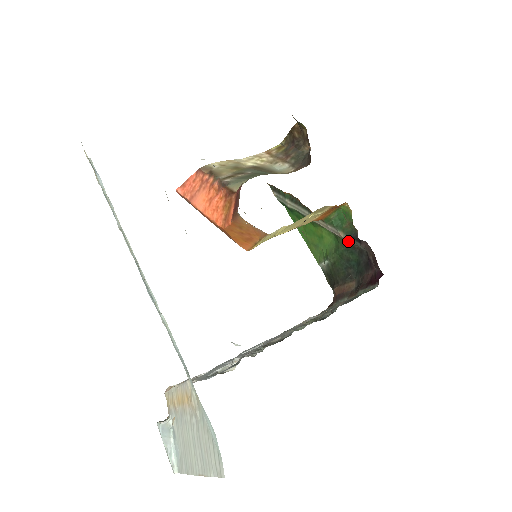
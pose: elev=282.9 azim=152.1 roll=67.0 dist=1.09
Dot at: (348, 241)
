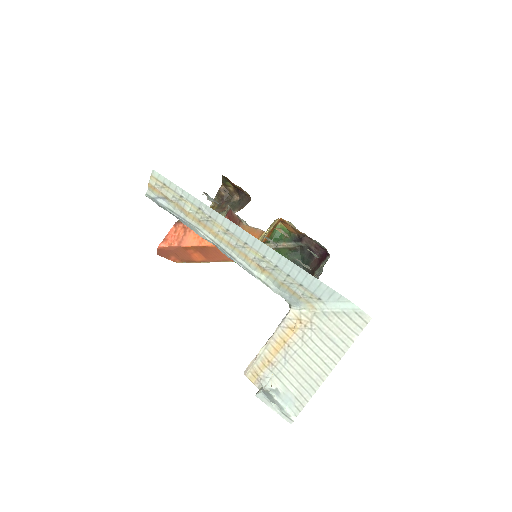
Dot at: (291, 246)
